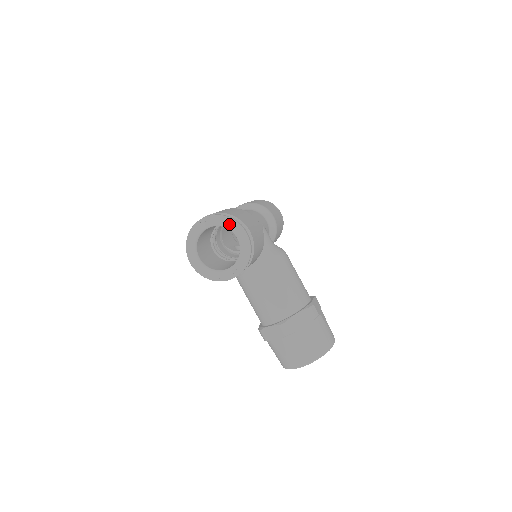
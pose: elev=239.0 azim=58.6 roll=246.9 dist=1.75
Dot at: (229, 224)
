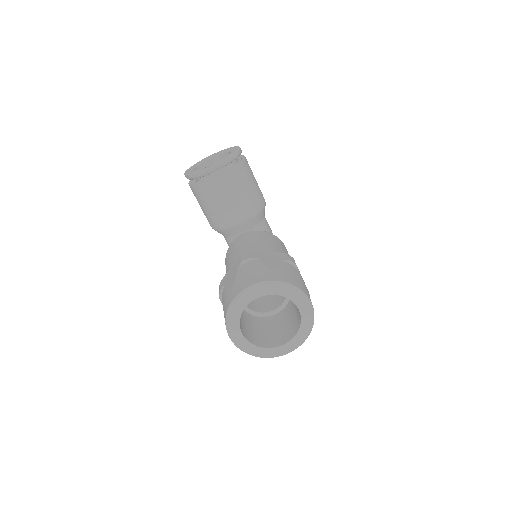
Dot at: (230, 149)
